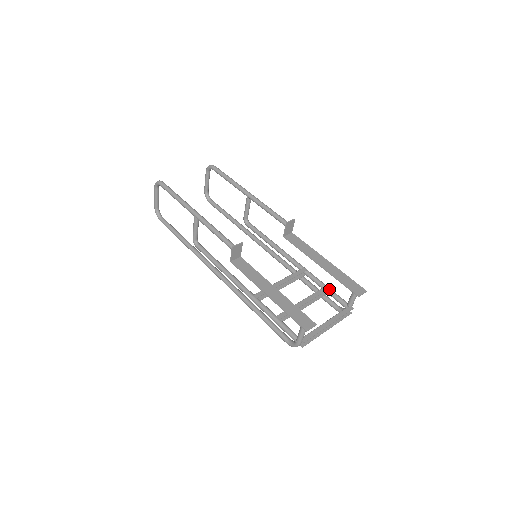
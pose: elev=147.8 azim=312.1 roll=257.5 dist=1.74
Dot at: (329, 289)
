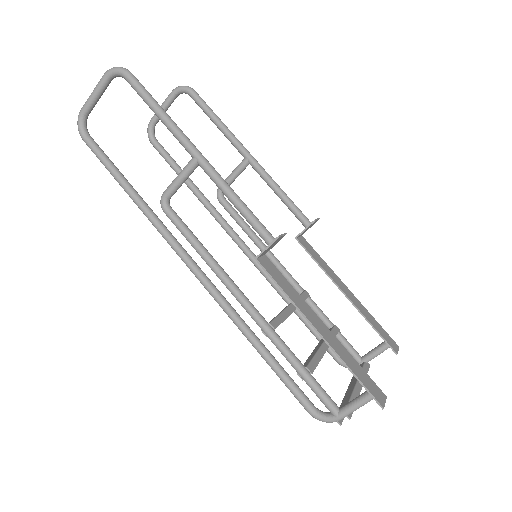
Dot at: (338, 330)
